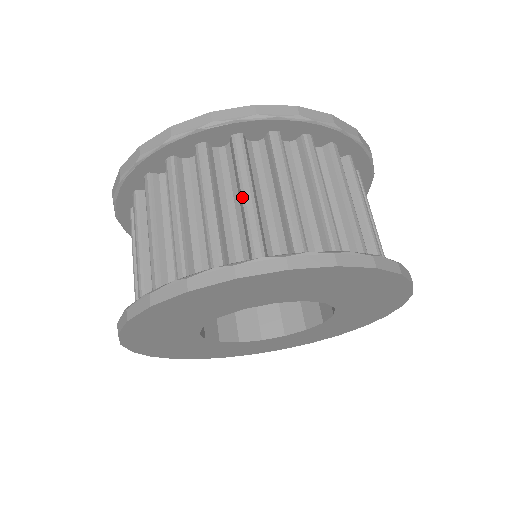
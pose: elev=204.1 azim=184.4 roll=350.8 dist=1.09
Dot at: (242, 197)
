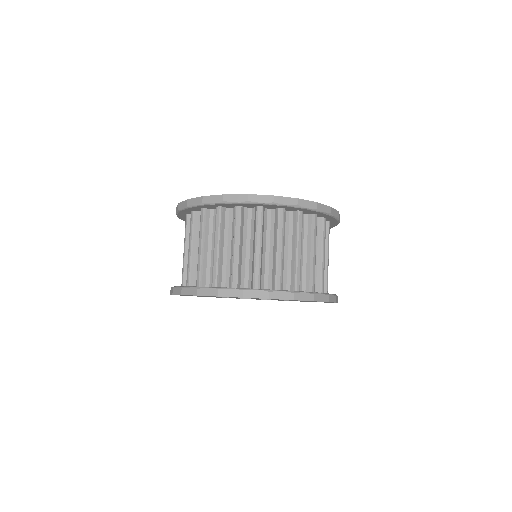
Dot at: (277, 249)
